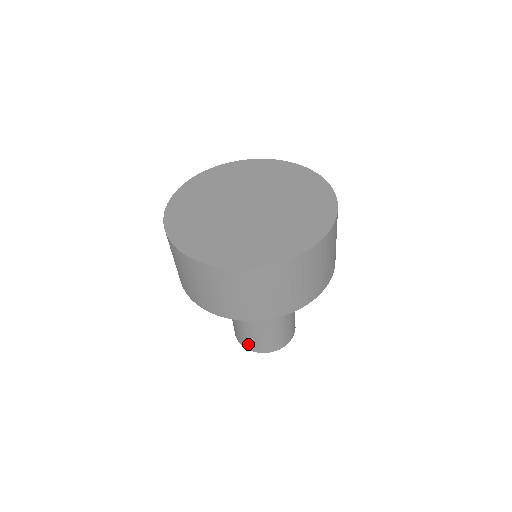
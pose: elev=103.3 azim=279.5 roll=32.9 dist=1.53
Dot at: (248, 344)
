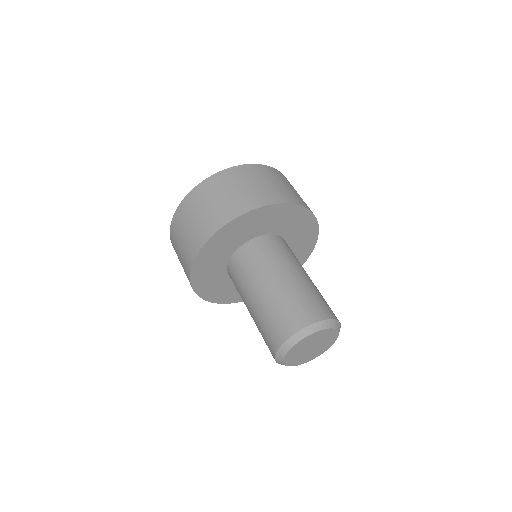
Dot at: (287, 325)
